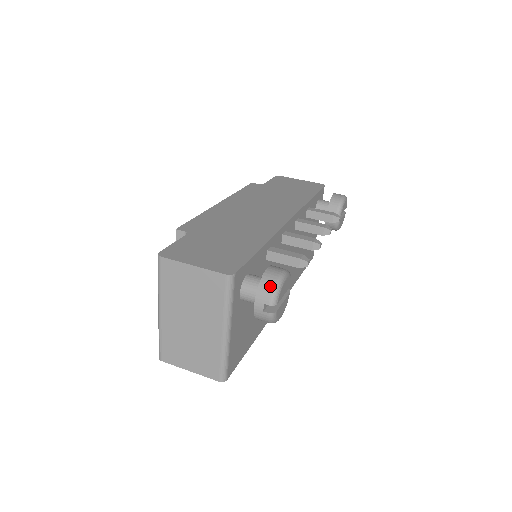
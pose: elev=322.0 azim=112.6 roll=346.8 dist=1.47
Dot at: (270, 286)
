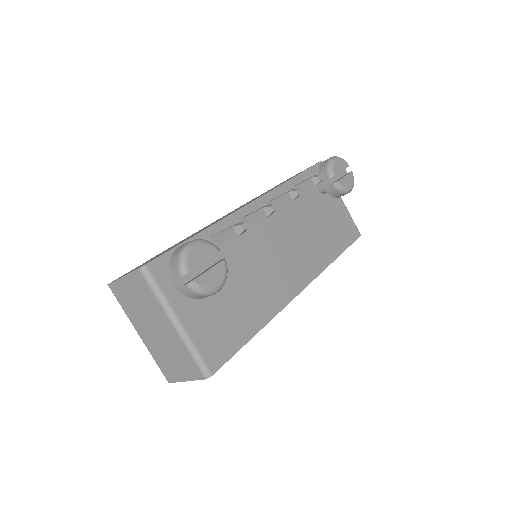
Dot at: (176, 259)
